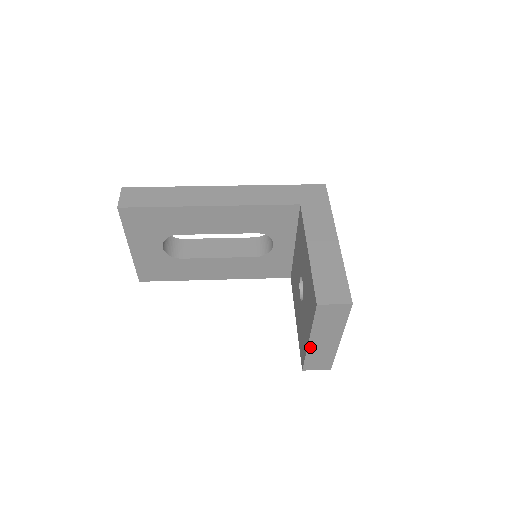
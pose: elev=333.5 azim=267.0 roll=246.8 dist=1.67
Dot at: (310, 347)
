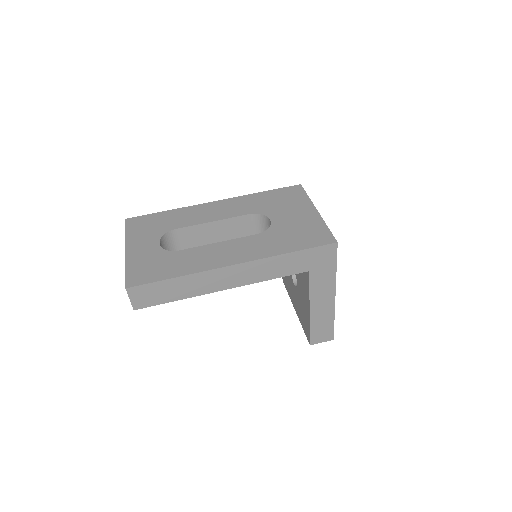
Dot at: occluded
